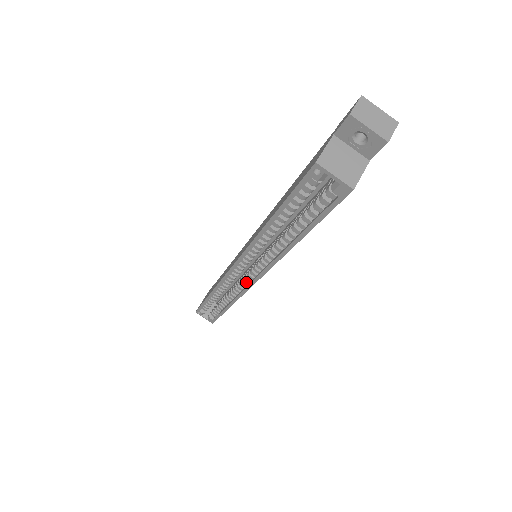
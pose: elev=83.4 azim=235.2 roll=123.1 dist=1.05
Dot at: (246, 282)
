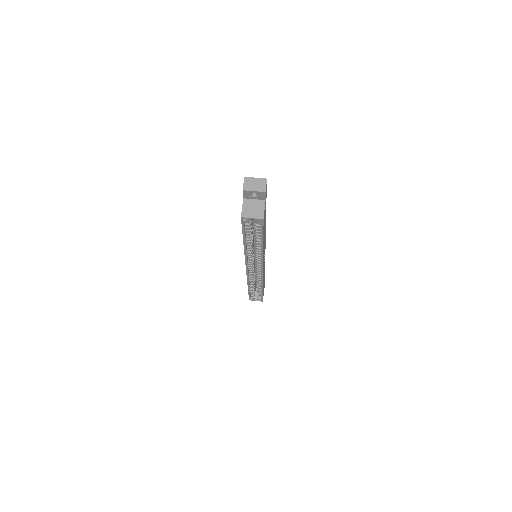
Dot at: (259, 272)
